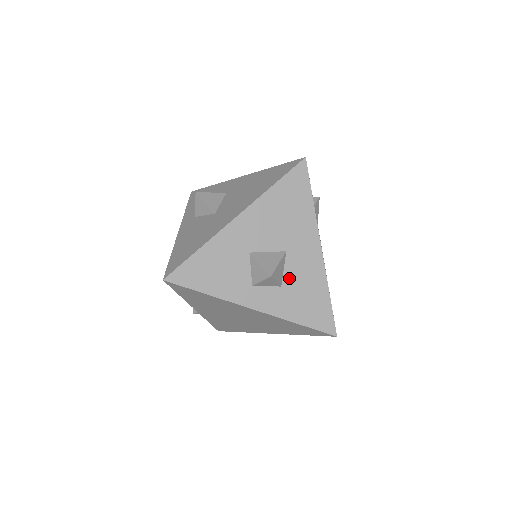
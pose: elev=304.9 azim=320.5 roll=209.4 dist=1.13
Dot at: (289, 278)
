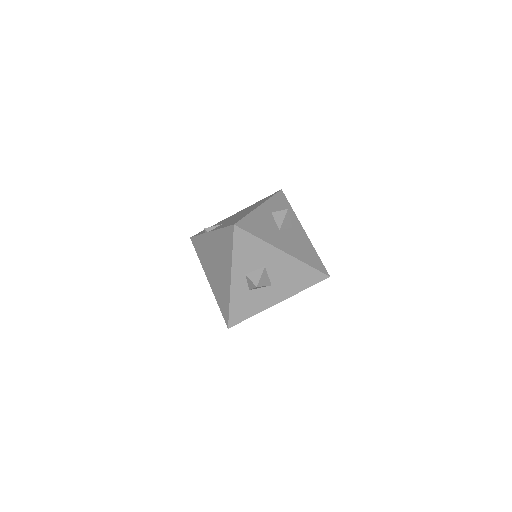
Dot at: (256, 292)
